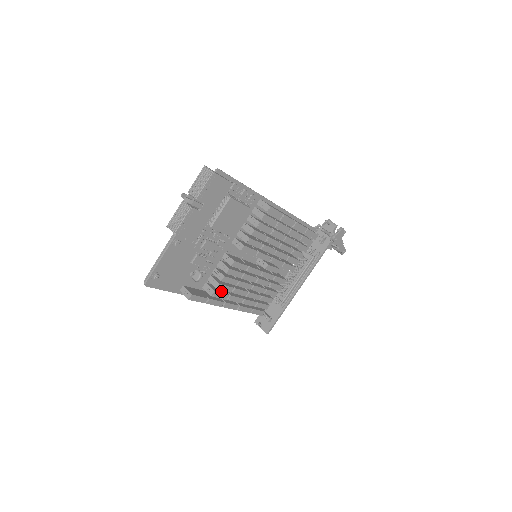
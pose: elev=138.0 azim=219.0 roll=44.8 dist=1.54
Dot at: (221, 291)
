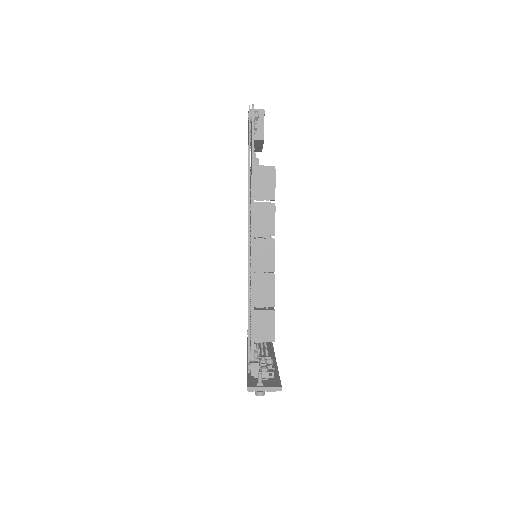
Dot at: occluded
